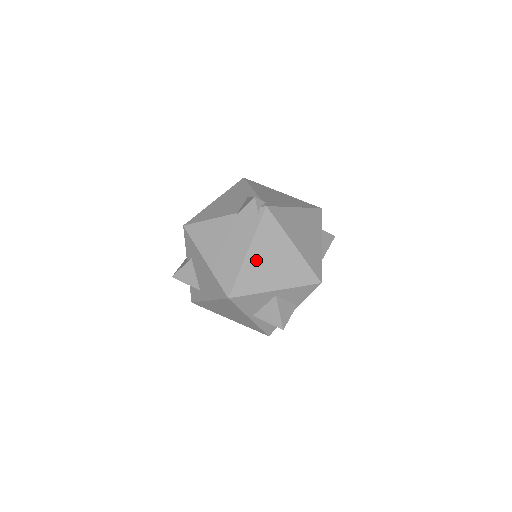
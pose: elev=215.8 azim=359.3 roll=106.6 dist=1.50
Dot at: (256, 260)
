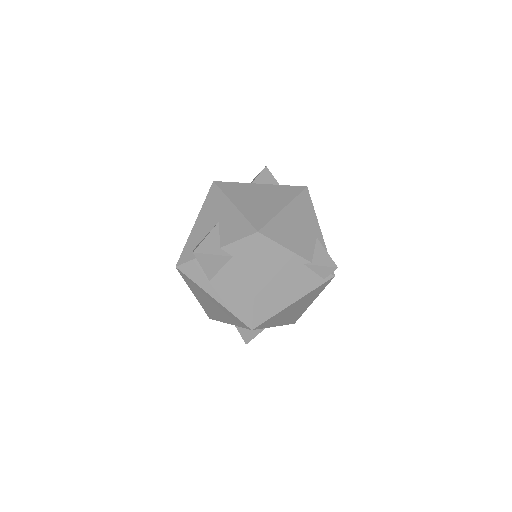
Dot at: (291, 308)
